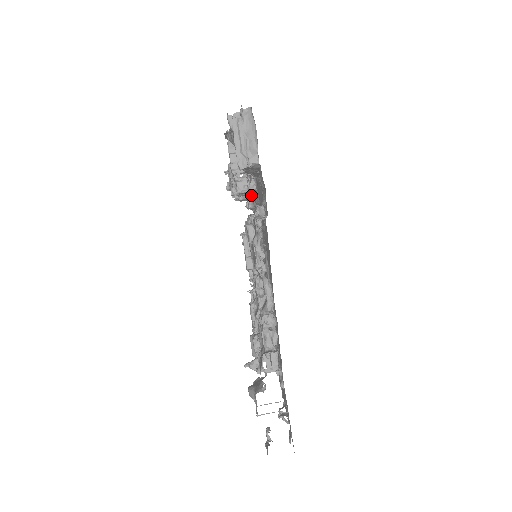
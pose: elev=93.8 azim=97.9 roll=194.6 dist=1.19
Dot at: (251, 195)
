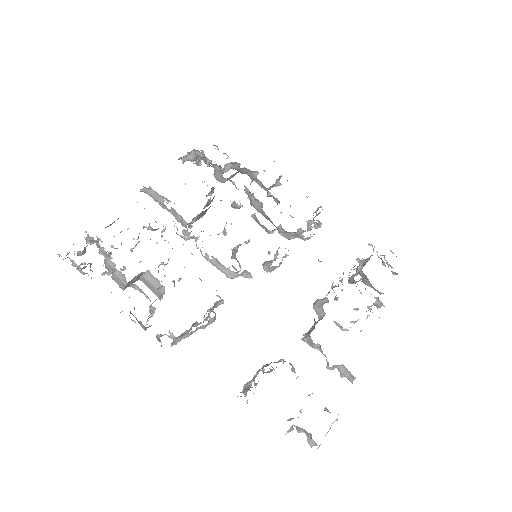
Dot at: occluded
